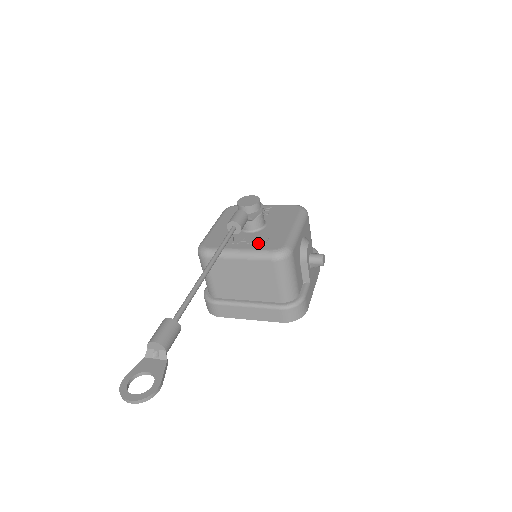
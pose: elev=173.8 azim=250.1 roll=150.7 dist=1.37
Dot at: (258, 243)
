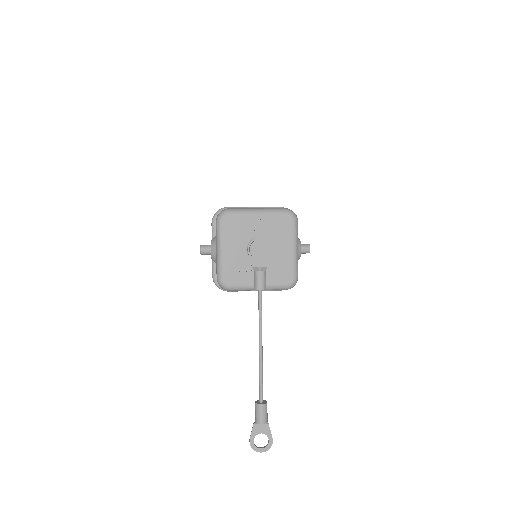
Dot at: (271, 277)
